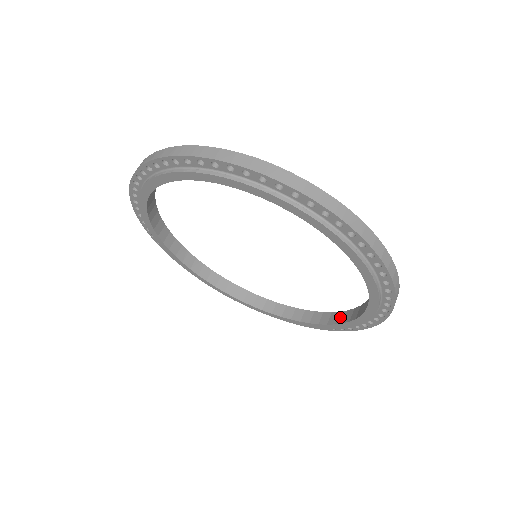
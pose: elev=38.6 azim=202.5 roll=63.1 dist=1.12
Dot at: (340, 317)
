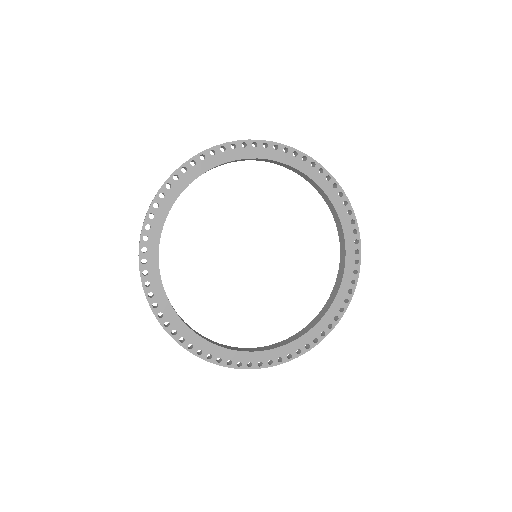
Dot at: (329, 303)
